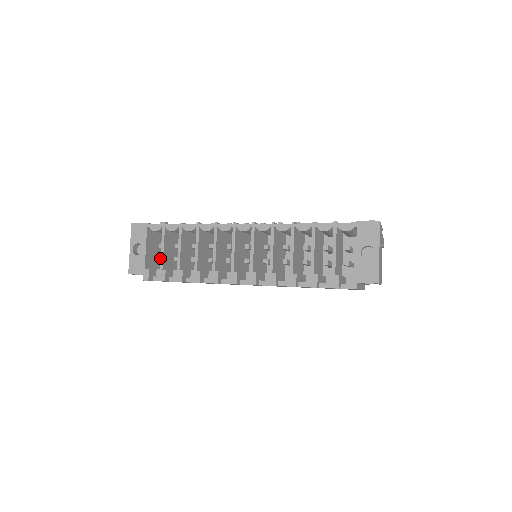
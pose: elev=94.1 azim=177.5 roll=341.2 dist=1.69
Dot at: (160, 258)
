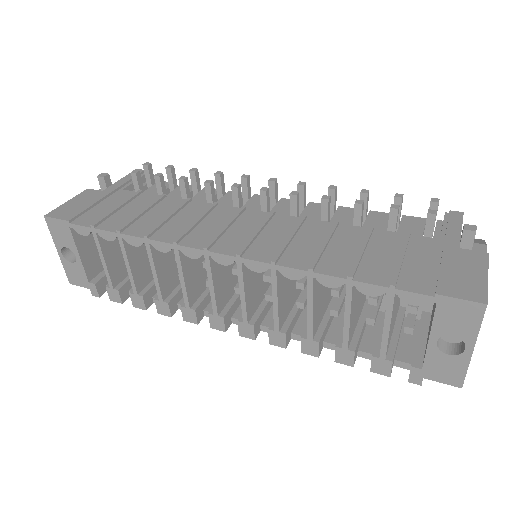
Dot at: occluded
